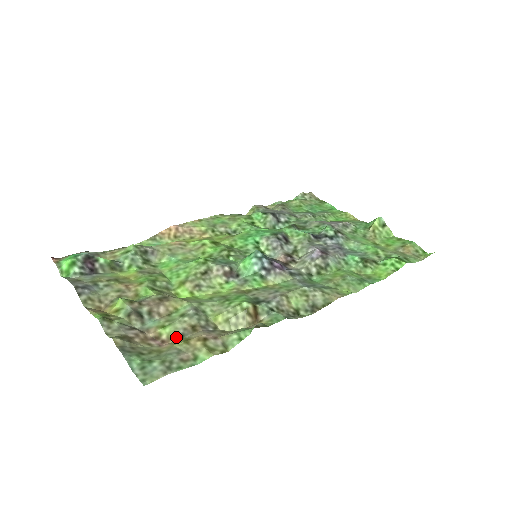
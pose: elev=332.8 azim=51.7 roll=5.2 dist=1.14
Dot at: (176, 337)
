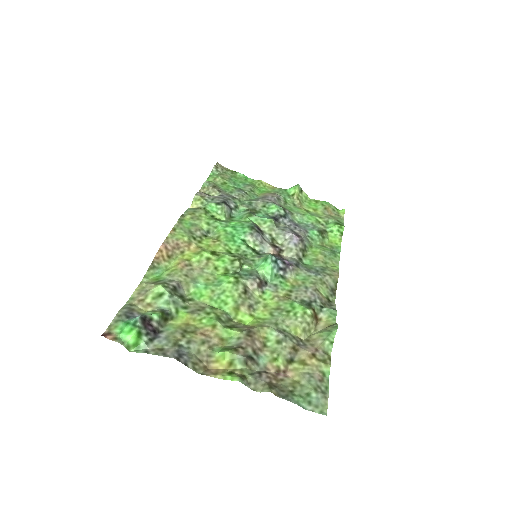
Dot at: (289, 363)
